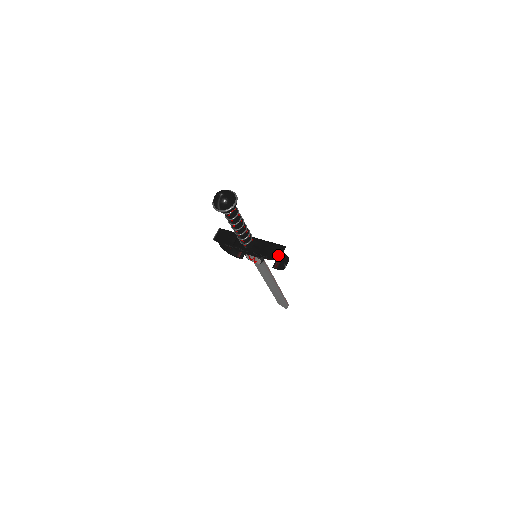
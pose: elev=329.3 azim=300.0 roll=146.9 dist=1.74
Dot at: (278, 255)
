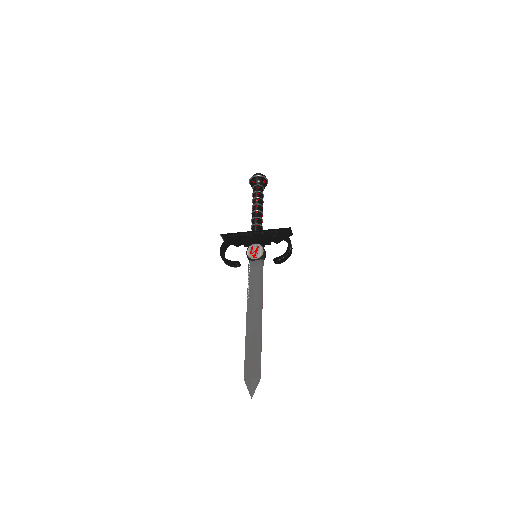
Dot at: (288, 229)
